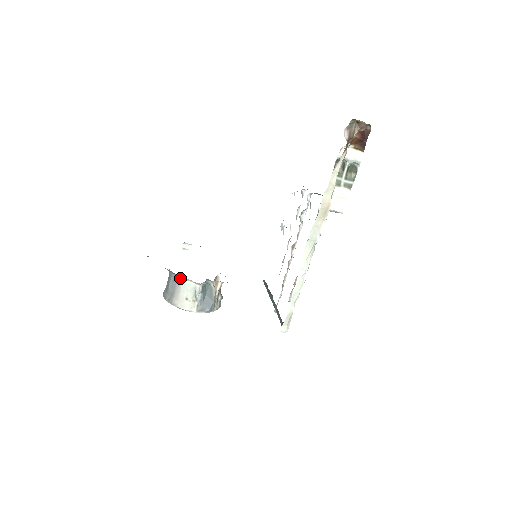
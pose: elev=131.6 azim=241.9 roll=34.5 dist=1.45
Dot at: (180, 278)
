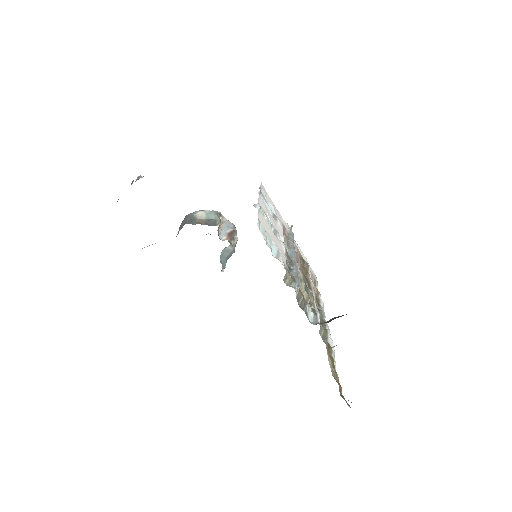
Dot at: occluded
